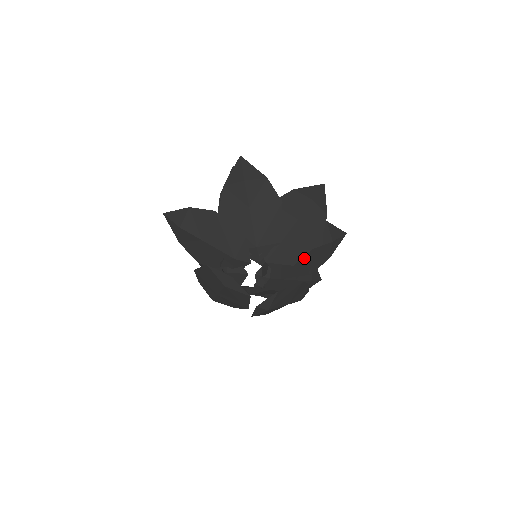
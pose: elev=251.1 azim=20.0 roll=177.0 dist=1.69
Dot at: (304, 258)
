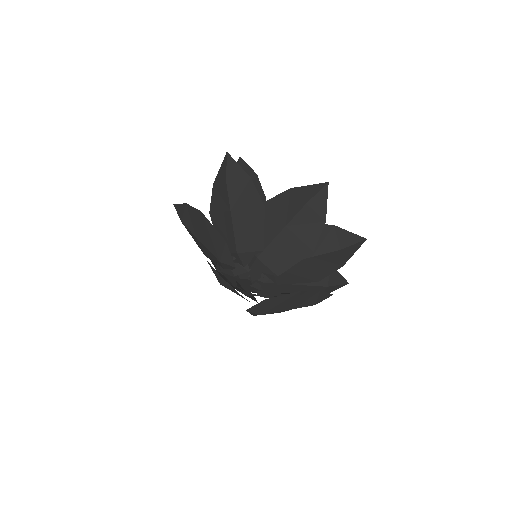
Dot at: (302, 266)
